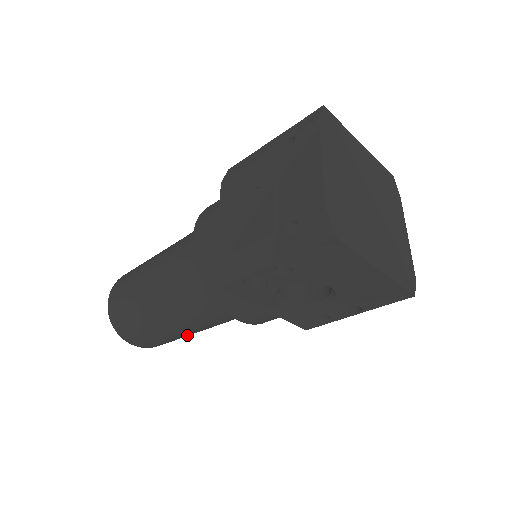
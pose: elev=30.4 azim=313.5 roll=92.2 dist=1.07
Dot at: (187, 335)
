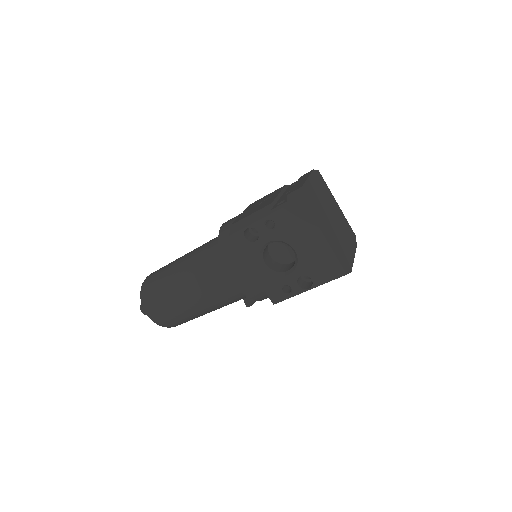
Dot at: (189, 310)
